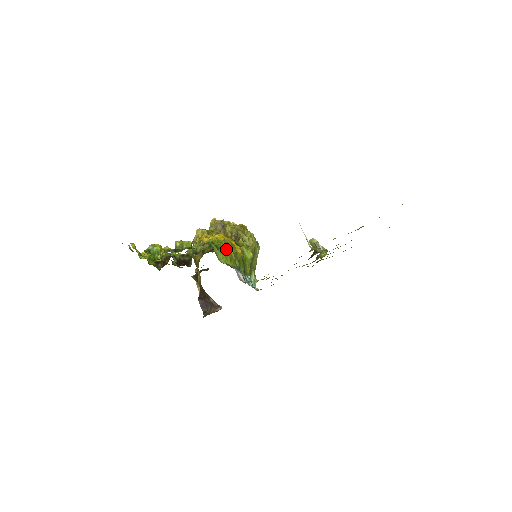
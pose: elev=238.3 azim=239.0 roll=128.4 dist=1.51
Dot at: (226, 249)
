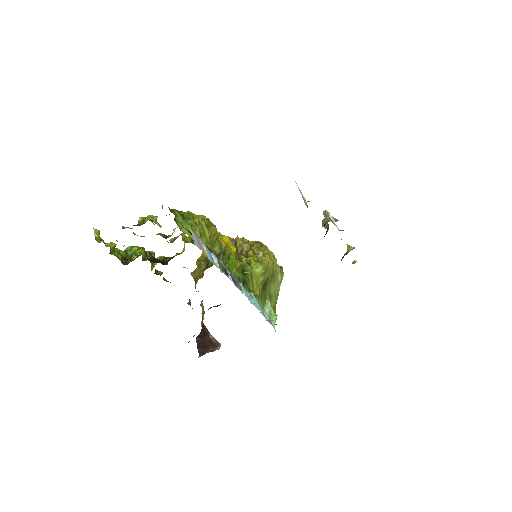
Dot at: (196, 220)
